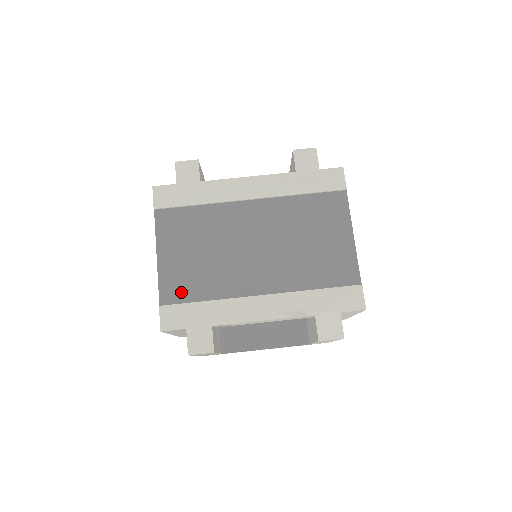
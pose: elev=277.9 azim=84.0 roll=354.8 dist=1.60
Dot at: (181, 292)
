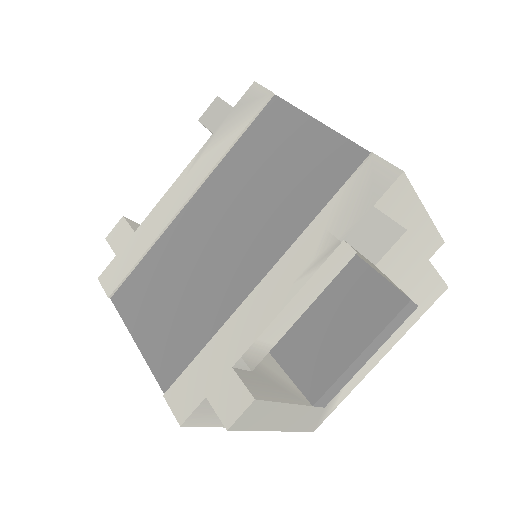
Dot at: (178, 358)
